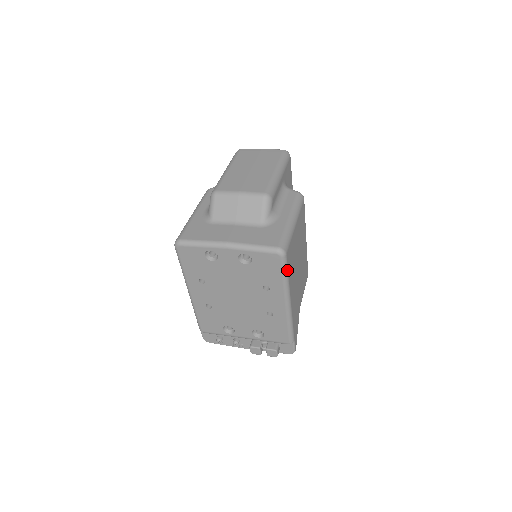
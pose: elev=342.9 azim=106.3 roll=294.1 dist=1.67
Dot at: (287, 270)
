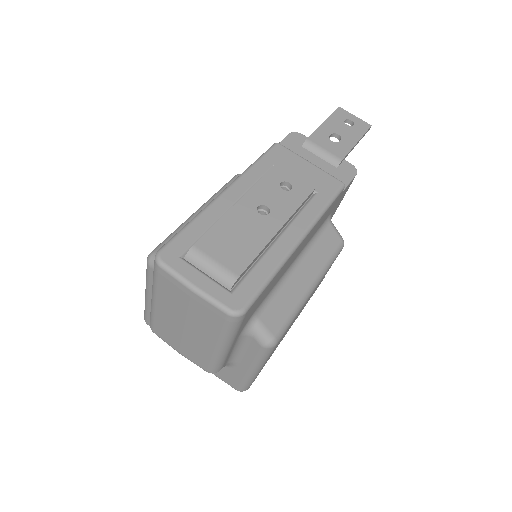
Dot at: occluded
